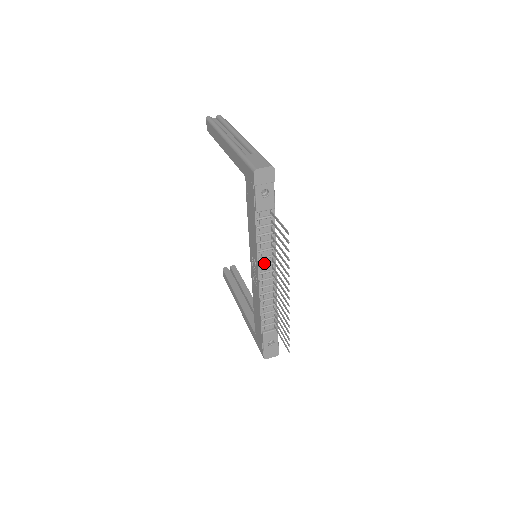
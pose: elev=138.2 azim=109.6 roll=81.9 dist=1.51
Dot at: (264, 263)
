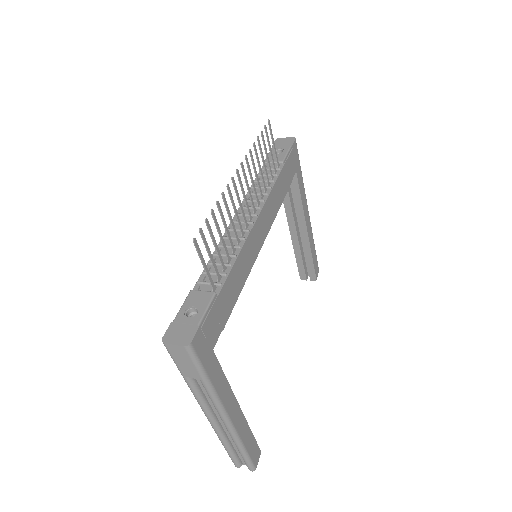
Dot at: occluded
